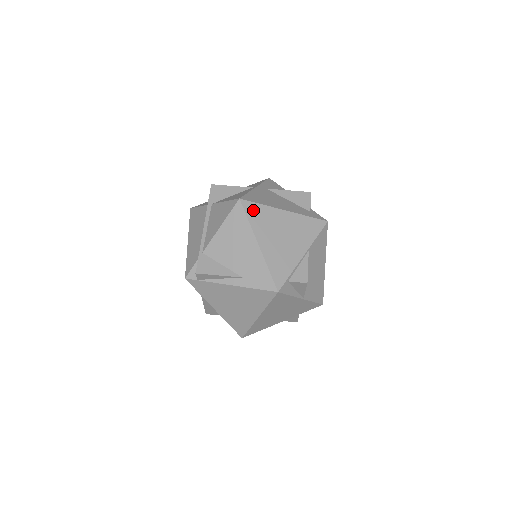
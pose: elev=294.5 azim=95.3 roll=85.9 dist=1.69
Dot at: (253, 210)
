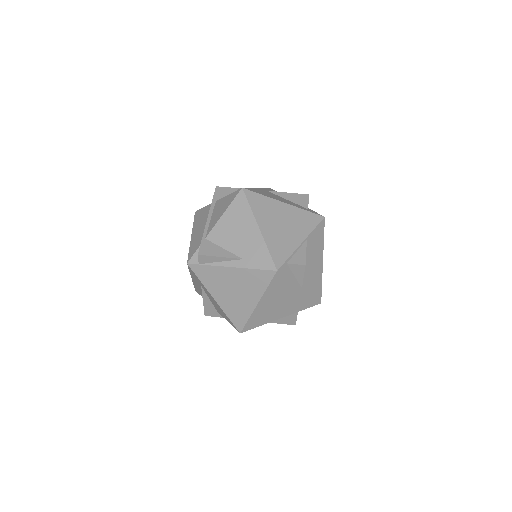
Dot at: (255, 199)
